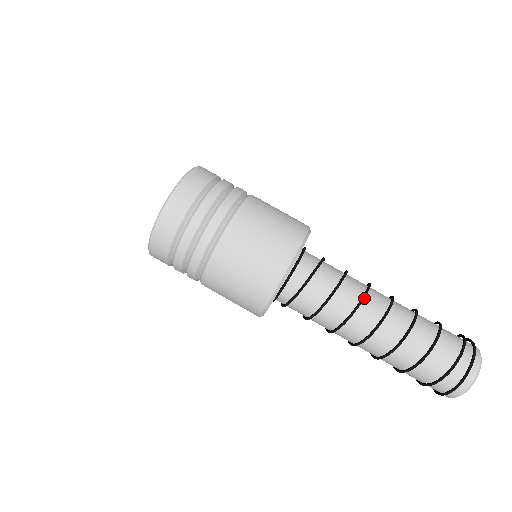
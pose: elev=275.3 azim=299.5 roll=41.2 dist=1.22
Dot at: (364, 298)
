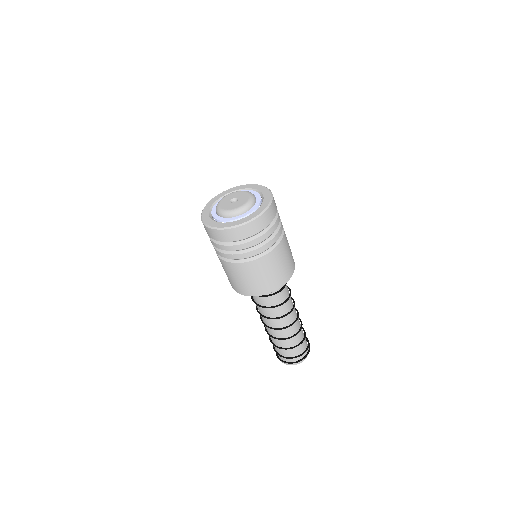
Dot at: (285, 316)
